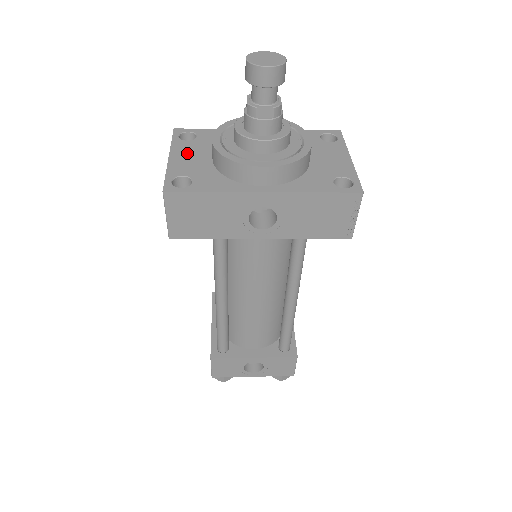
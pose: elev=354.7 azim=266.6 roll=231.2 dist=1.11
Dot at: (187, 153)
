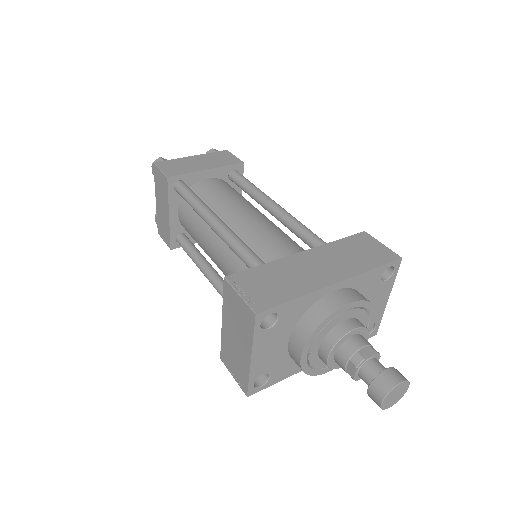
Dot at: (268, 347)
